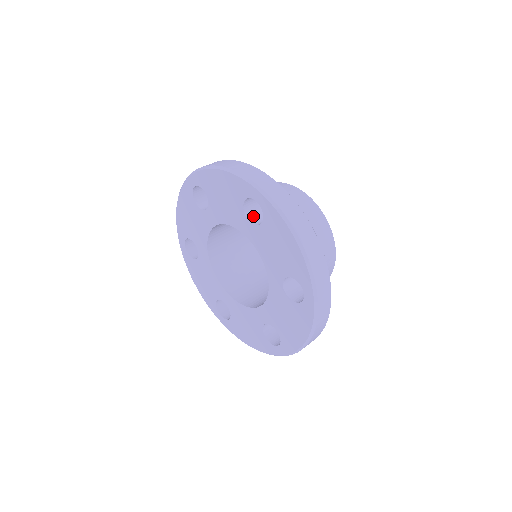
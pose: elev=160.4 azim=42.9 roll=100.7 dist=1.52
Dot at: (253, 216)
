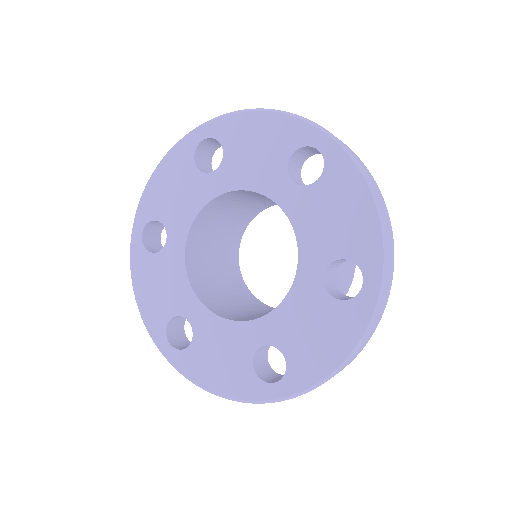
Dot at: (295, 179)
